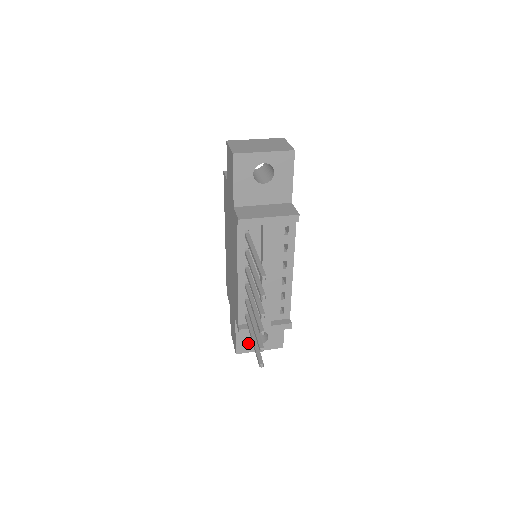
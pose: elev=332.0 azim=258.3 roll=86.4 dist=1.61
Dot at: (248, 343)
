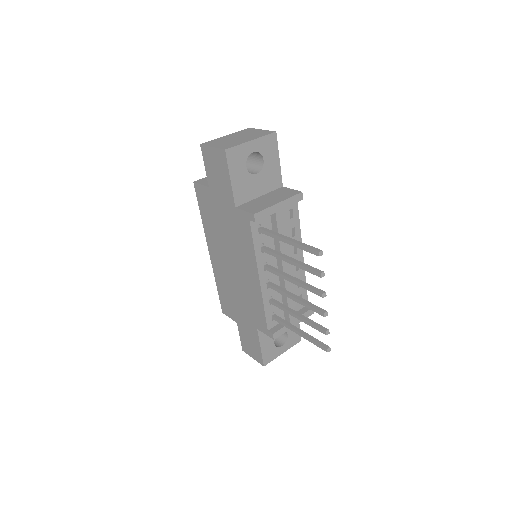
Dot at: (272, 349)
